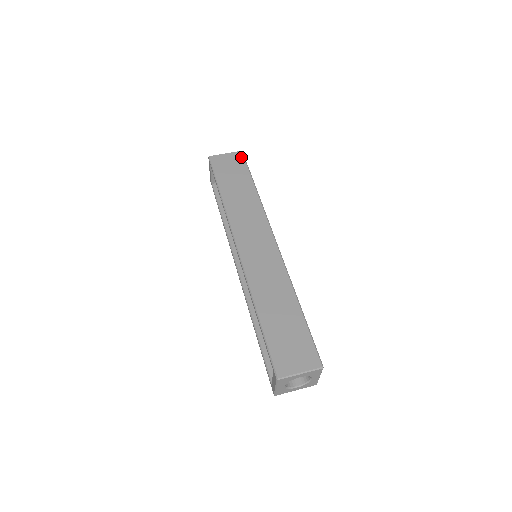
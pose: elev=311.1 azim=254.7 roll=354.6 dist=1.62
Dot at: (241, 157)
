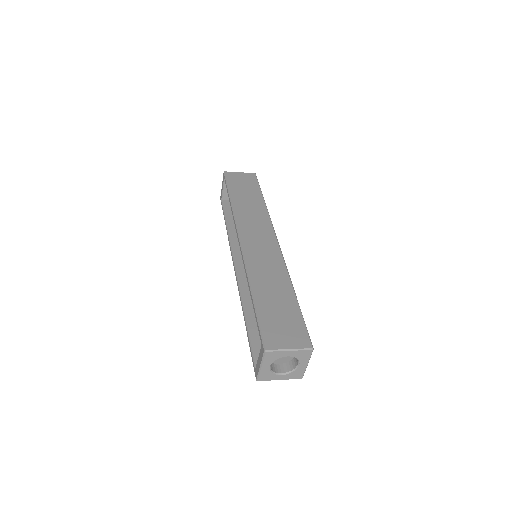
Dot at: (254, 177)
